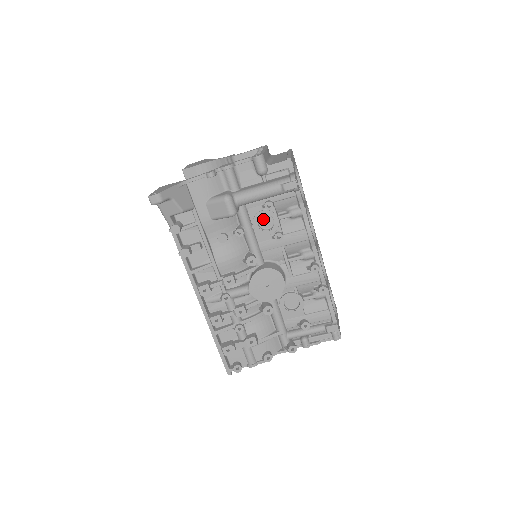
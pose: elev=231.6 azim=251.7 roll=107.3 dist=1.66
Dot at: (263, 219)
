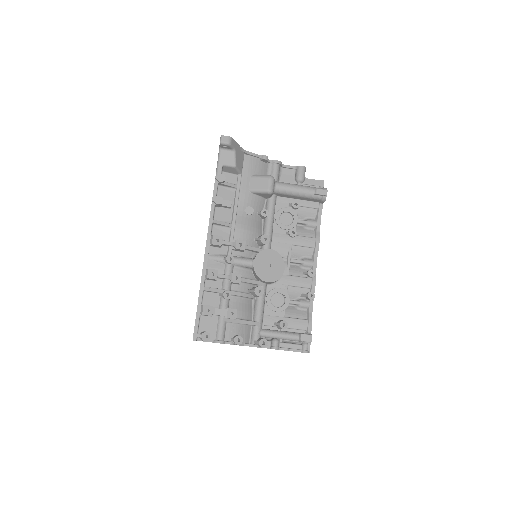
Dot at: (284, 216)
